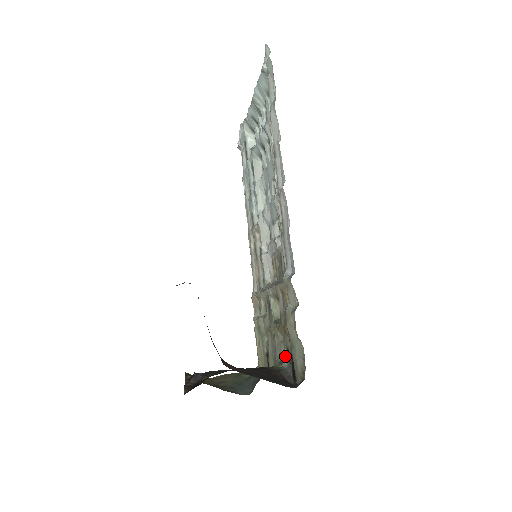
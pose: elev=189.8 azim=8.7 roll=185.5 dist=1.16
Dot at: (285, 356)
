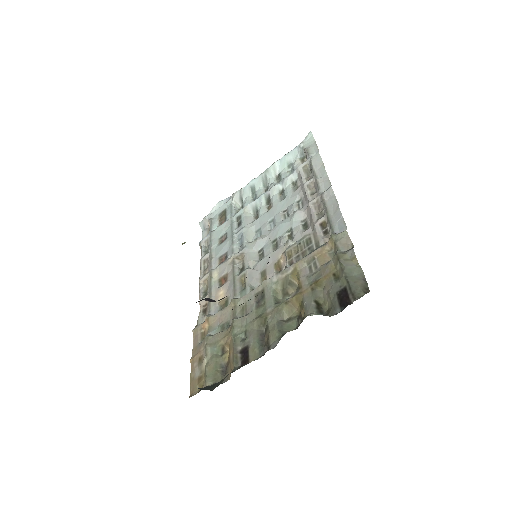
Dot at: (311, 309)
